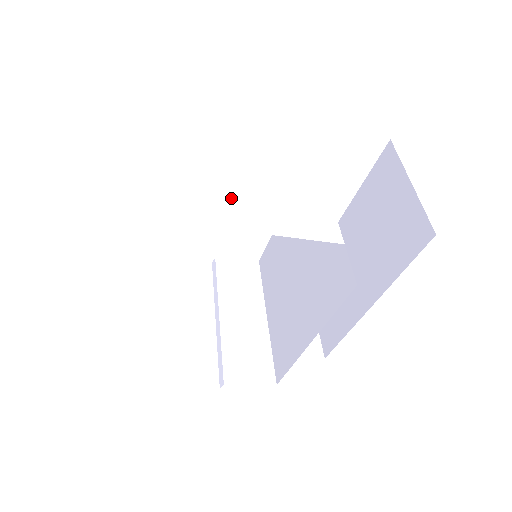
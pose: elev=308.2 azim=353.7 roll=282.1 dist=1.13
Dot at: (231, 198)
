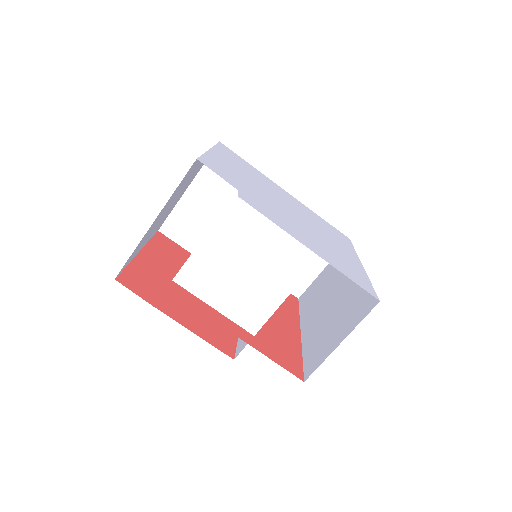
Dot at: (205, 268)
